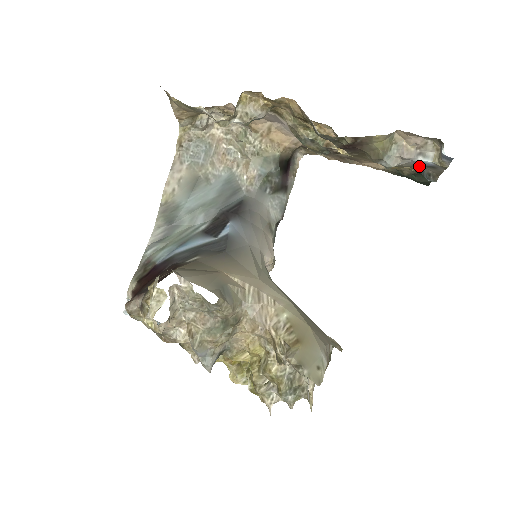
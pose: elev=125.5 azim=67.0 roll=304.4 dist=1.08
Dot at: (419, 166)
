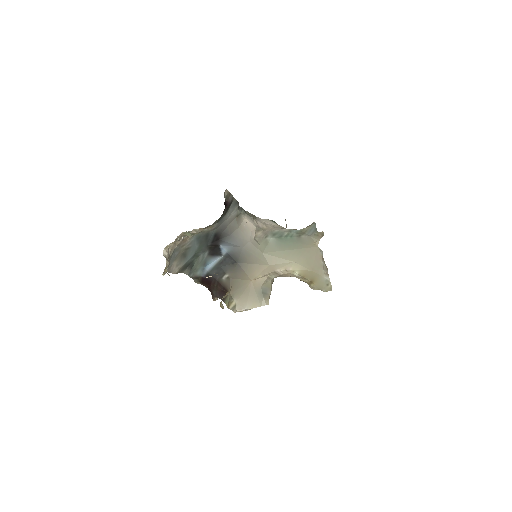
Dot at: occluded
